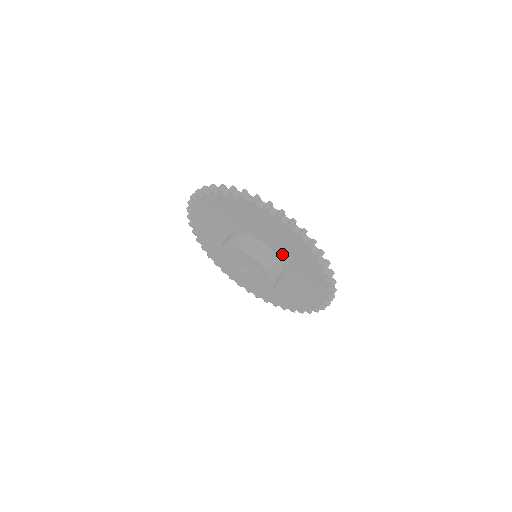
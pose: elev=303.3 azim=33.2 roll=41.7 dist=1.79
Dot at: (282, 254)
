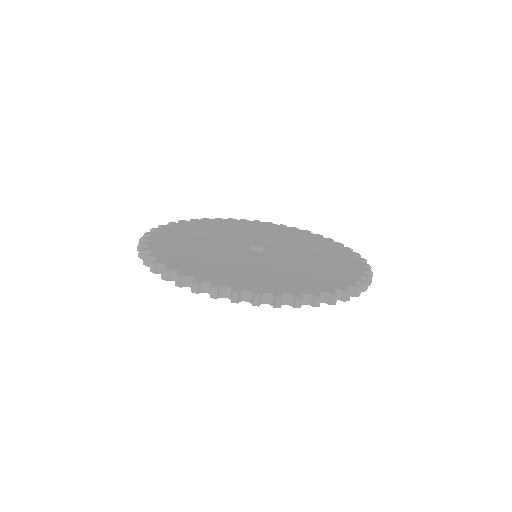
Dot at: occluded
